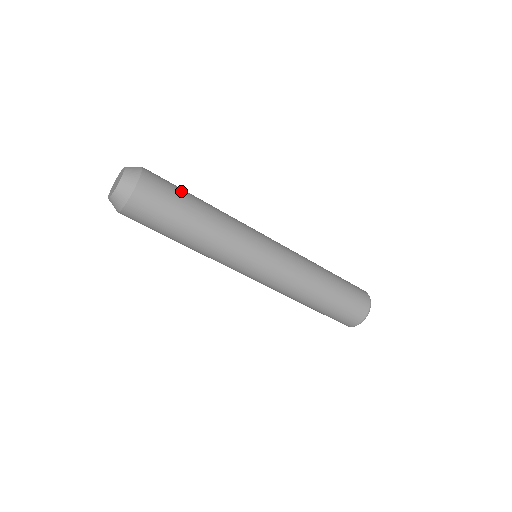
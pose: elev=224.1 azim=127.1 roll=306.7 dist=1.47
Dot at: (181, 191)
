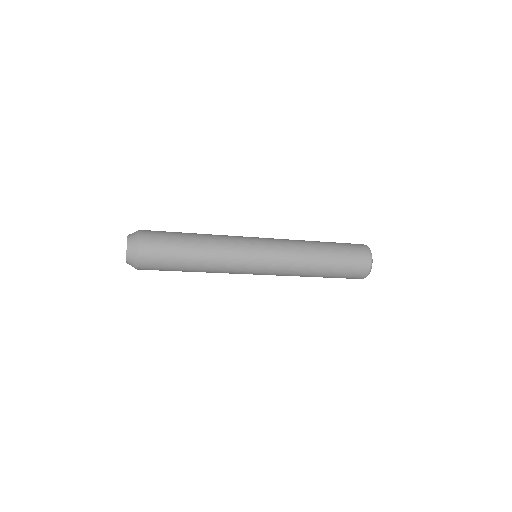
Dot at: (174, 244)
